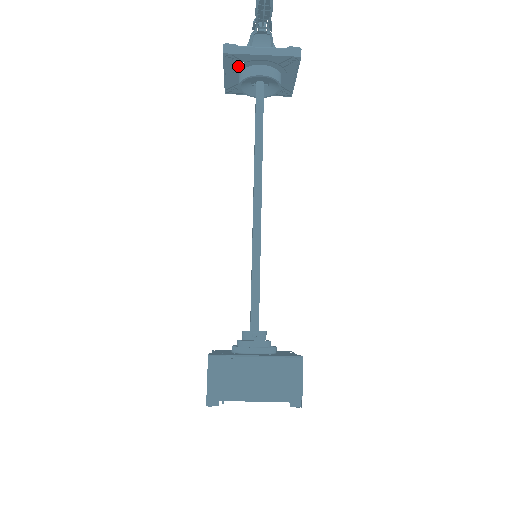
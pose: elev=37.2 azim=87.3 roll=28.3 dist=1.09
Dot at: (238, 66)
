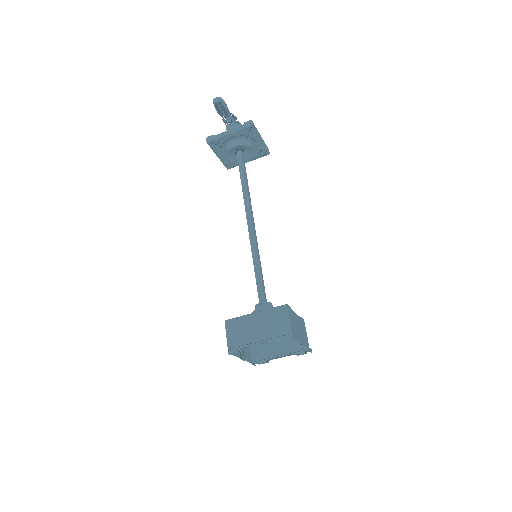
Dot at: occluded
